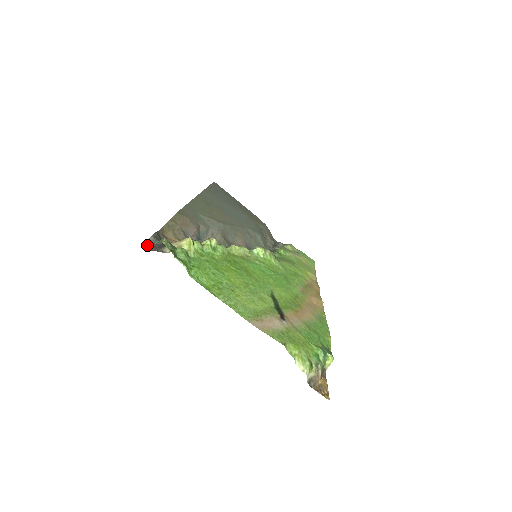
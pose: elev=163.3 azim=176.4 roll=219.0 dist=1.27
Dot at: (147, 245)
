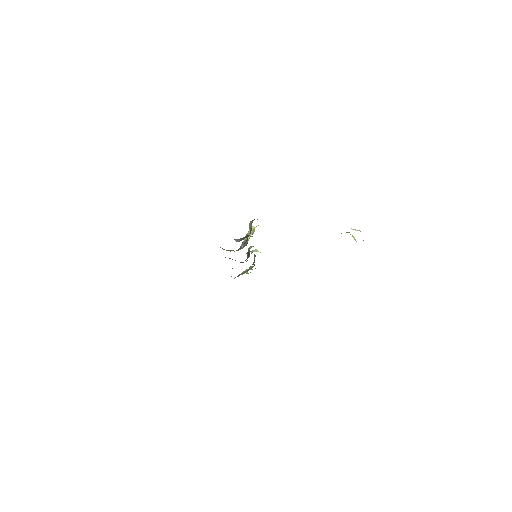
Dot at: (239, 241)
